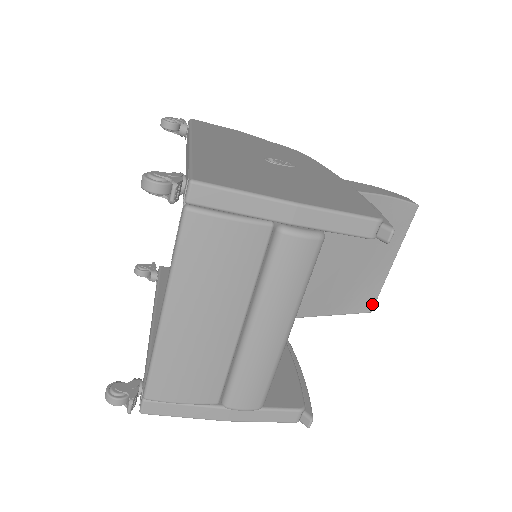
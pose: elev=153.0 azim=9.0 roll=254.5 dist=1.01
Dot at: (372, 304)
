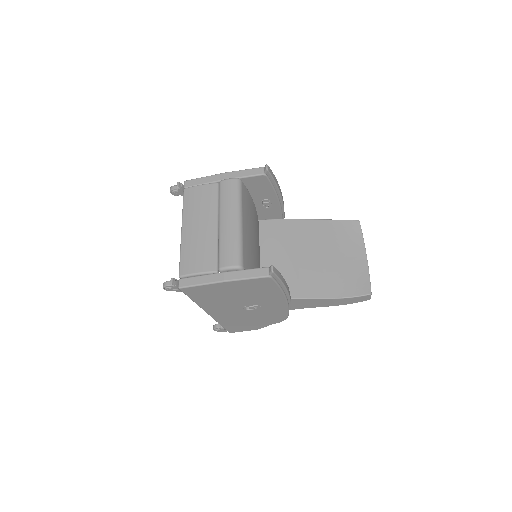
Dot at: (368, 288)
